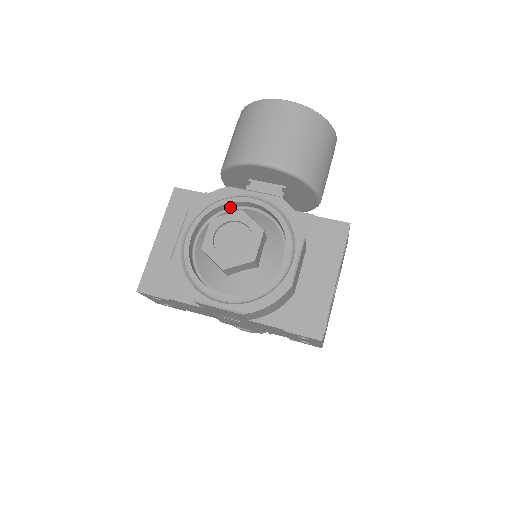
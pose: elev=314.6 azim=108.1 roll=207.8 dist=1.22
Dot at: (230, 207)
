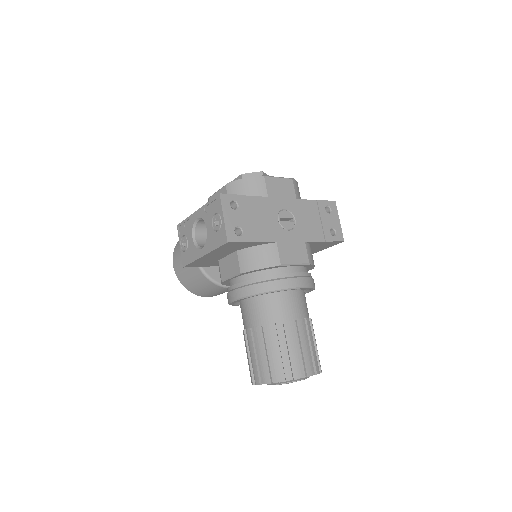
Dot at: occluded
